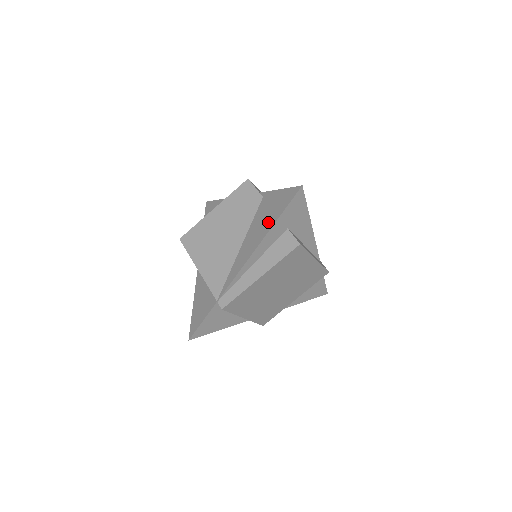
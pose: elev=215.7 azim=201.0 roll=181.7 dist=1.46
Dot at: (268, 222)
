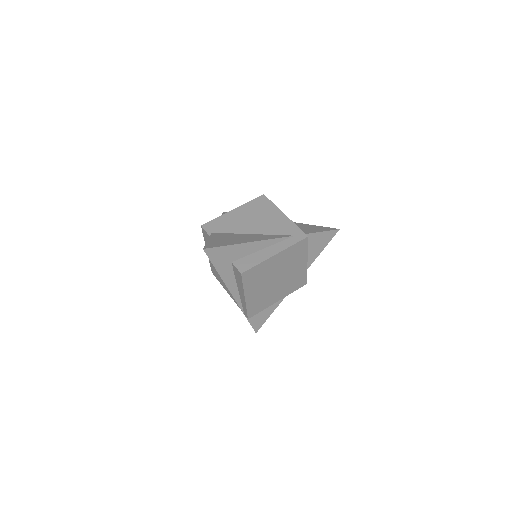
Dot at: occluded
